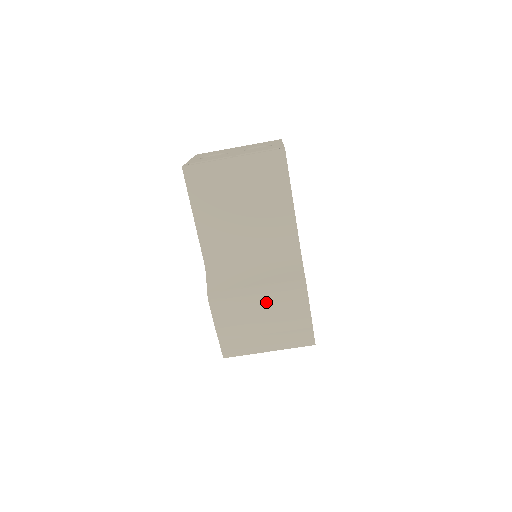
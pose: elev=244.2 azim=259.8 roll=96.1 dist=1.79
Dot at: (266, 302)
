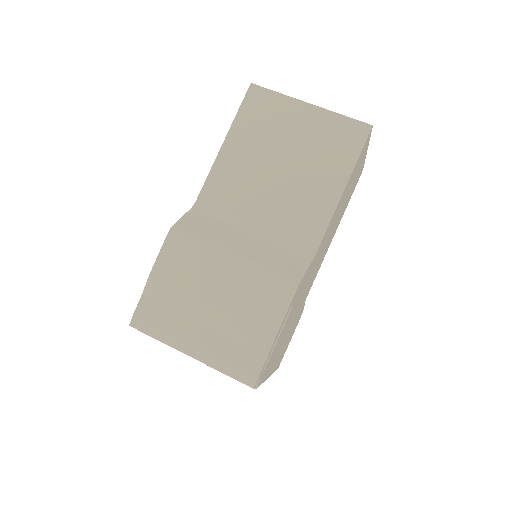
Dot at: (233, 279)
